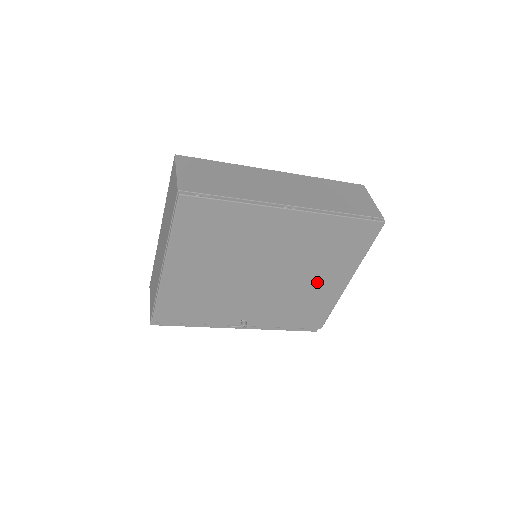
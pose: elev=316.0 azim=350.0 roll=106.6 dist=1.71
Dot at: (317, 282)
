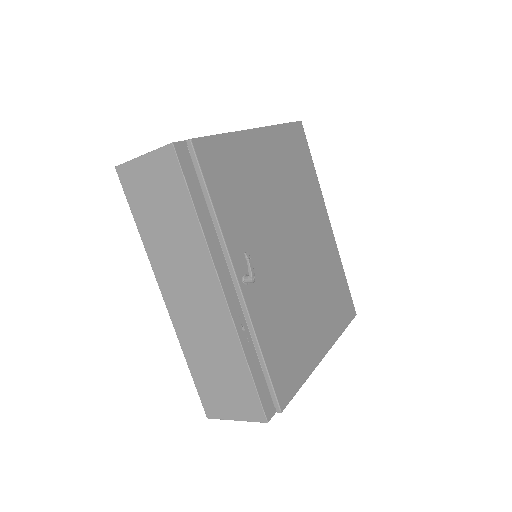
Dot at: (311, 318)
